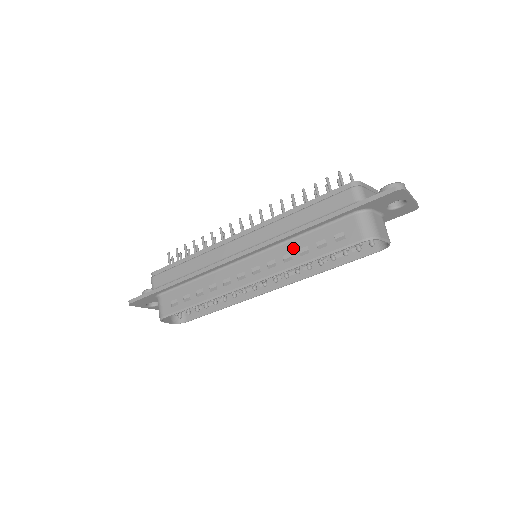
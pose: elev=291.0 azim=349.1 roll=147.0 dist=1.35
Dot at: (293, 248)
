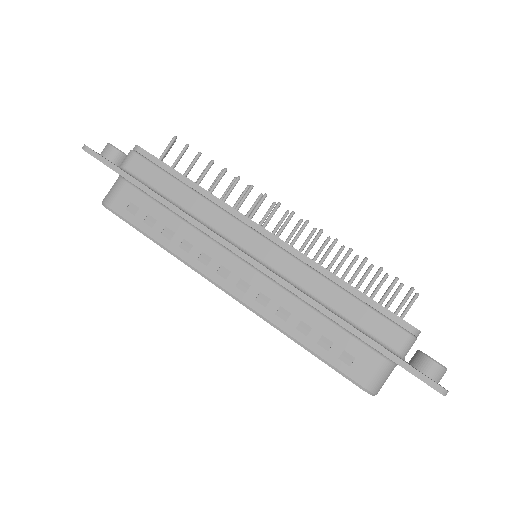
Dot at: (298, 312)
